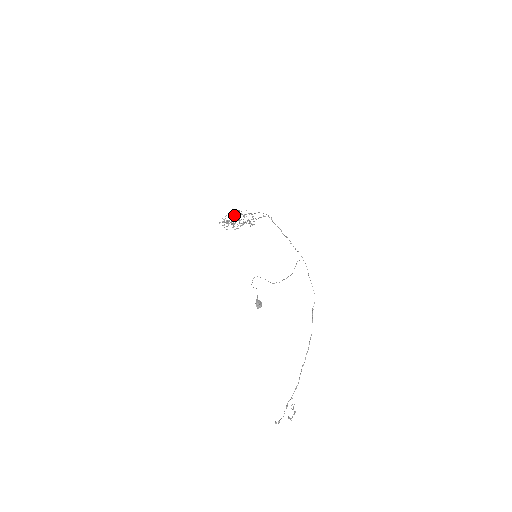
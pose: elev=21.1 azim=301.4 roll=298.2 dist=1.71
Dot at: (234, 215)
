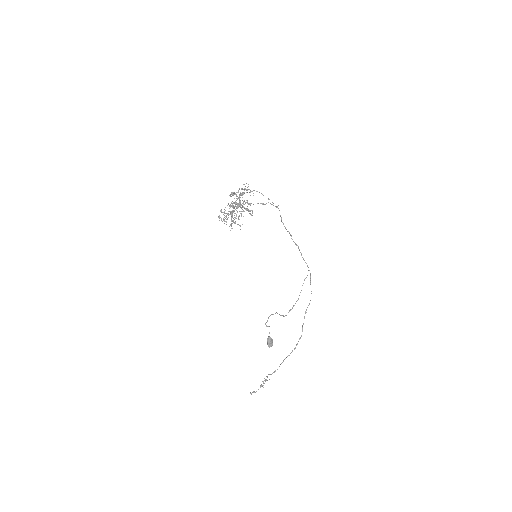
Dot at: (231, 196)
